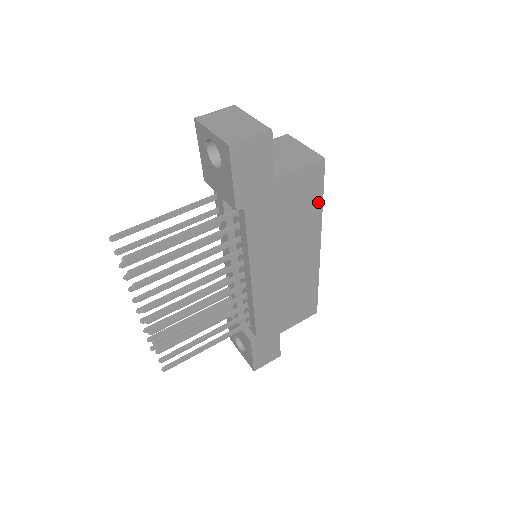
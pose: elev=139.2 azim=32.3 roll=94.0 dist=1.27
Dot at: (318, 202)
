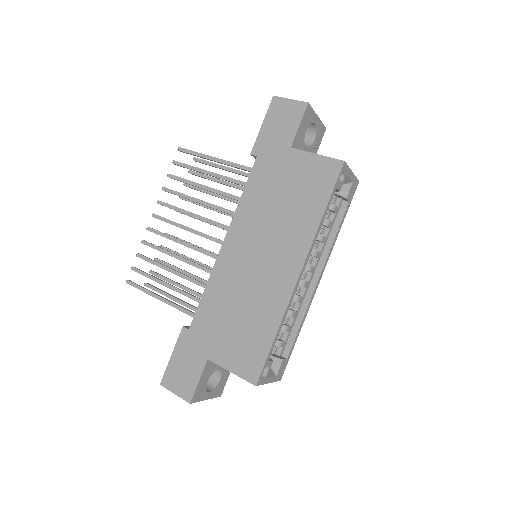
Dot at: (320, 207)
